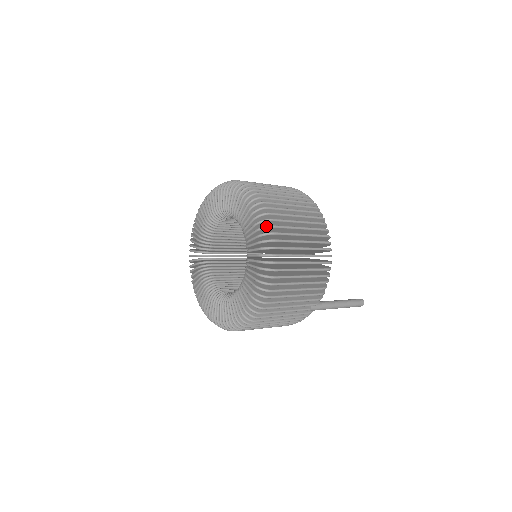
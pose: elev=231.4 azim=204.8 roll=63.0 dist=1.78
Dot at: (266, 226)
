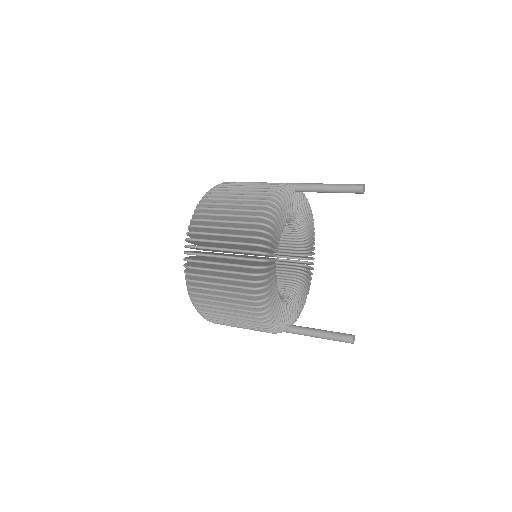
Dot at: occluded
